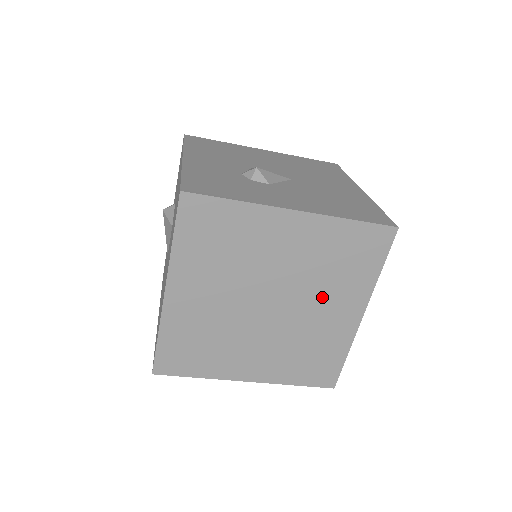
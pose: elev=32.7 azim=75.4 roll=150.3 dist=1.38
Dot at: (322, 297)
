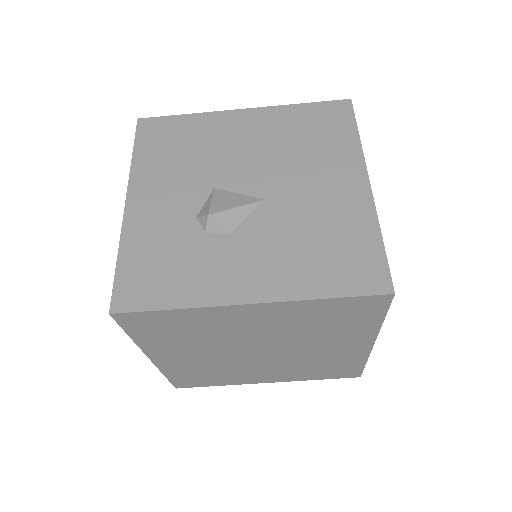
Dot at: (318, 342)
